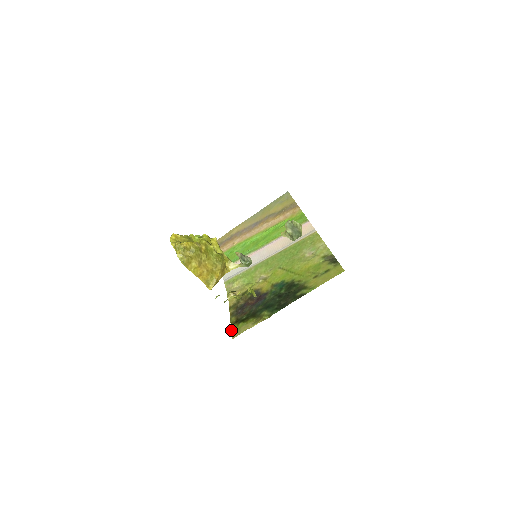
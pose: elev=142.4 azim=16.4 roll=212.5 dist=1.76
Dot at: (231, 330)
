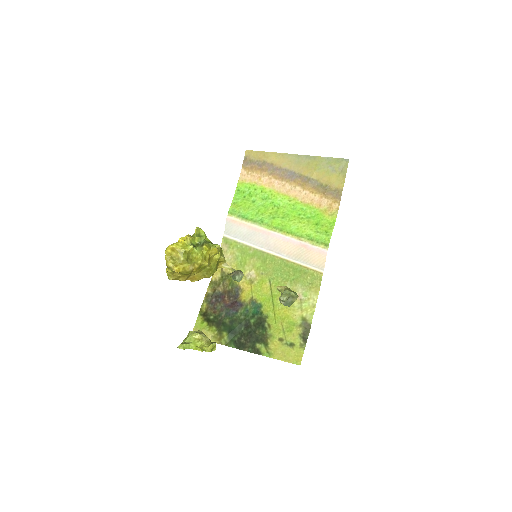
Dot at: (196, 322)
